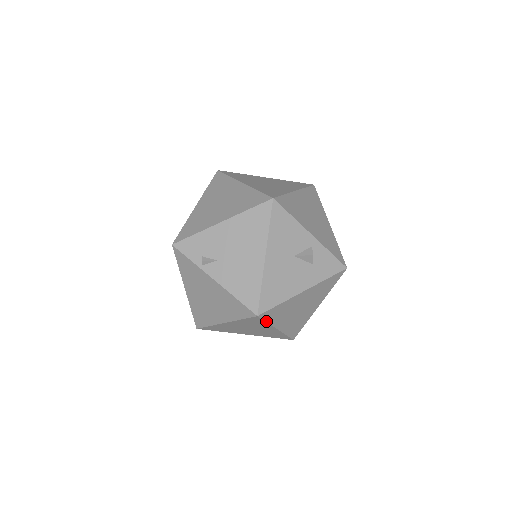
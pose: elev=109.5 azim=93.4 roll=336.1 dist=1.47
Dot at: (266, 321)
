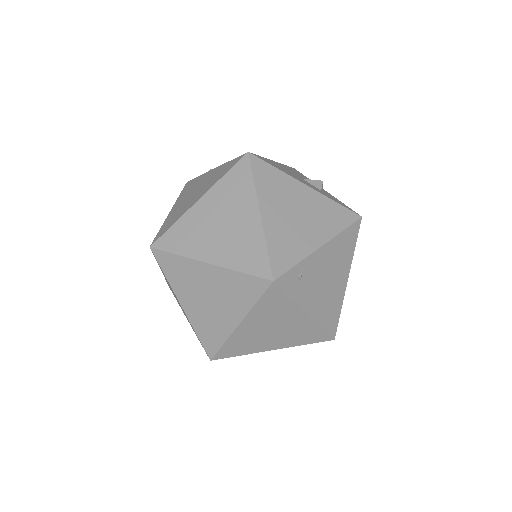
Dot at: (253, 176)
